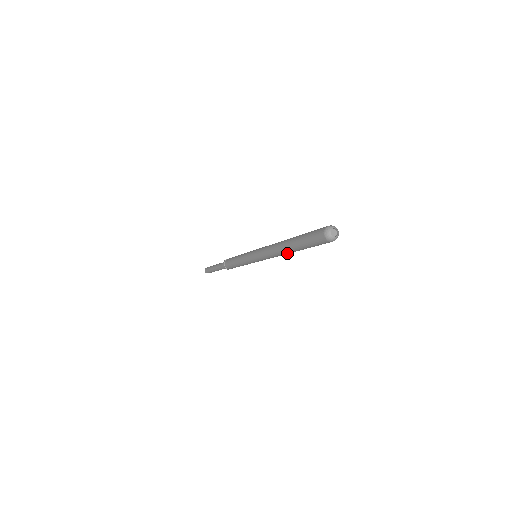
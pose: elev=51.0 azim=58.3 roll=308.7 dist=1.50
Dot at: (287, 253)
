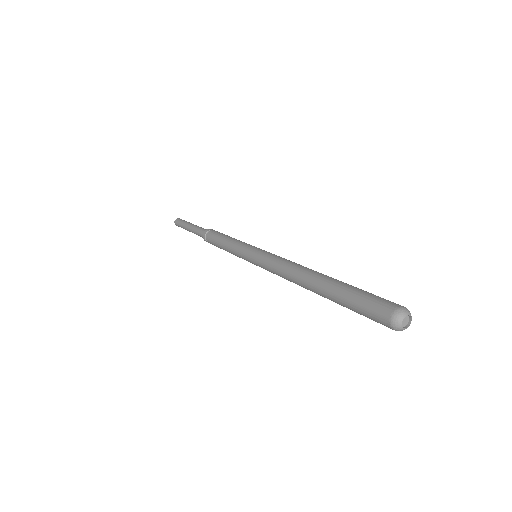
Dot at: (308, 289)
